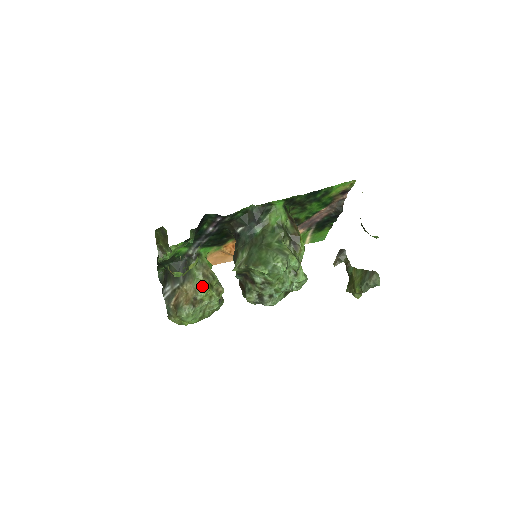
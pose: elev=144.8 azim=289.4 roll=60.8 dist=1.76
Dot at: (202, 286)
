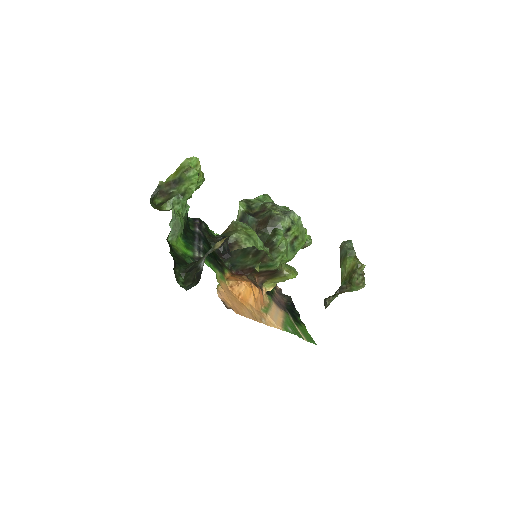
Dot at: occluded
